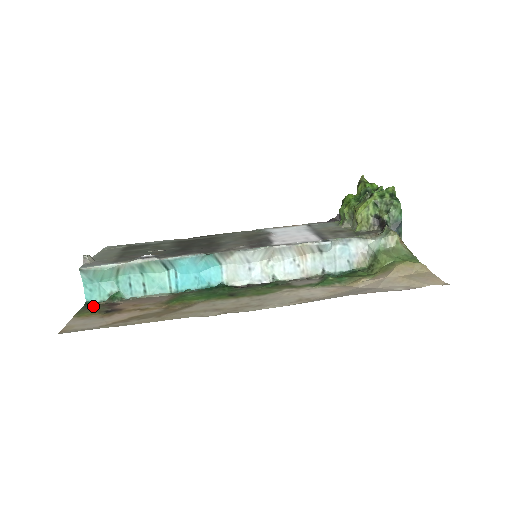
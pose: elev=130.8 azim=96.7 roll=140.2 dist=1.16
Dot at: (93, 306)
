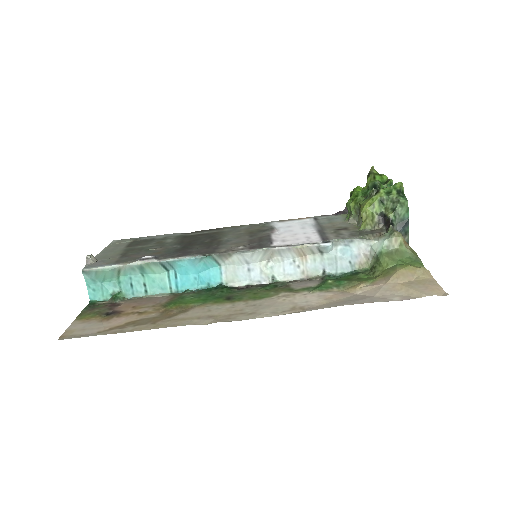
Dot at: (95, 307)
